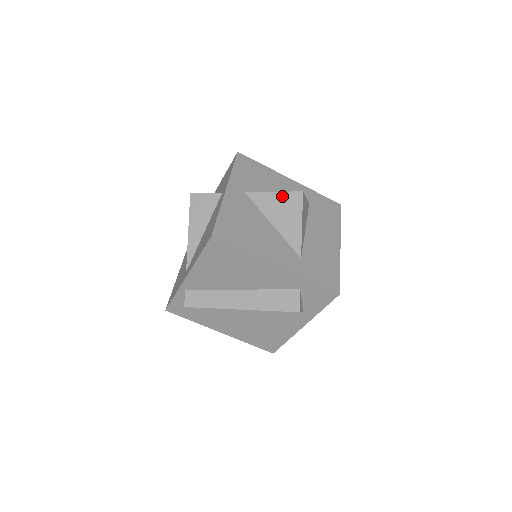
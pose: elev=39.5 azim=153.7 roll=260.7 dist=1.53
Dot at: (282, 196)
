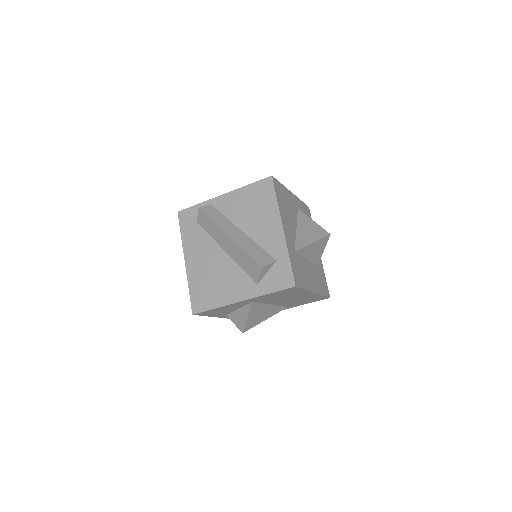
Dot at: (317, 226)
